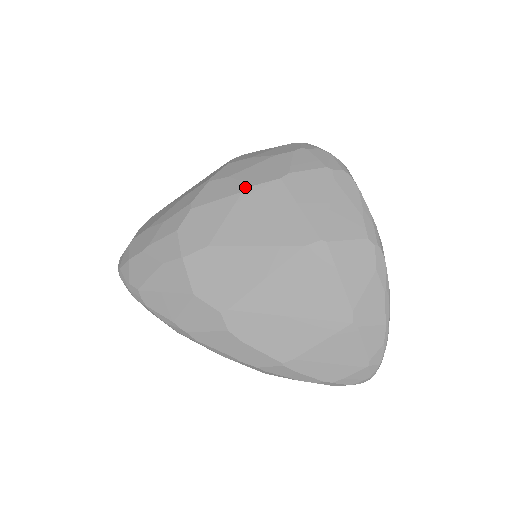
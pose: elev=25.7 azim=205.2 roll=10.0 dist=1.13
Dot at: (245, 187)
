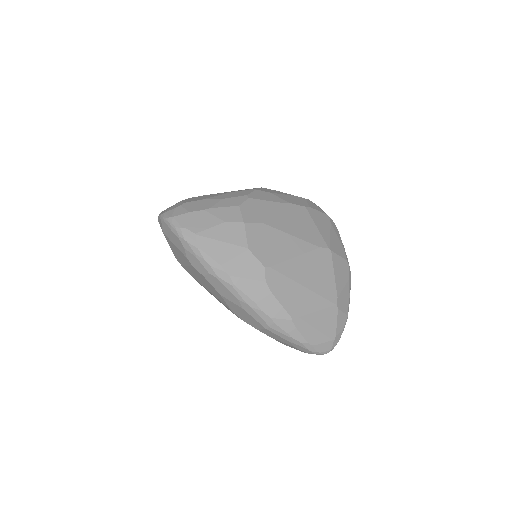
Dot at: (285, 201)
